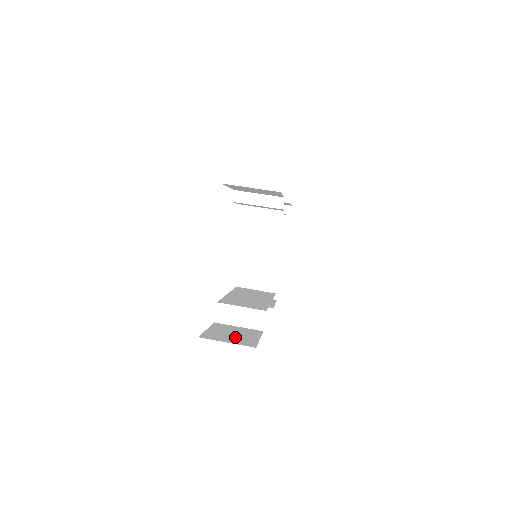
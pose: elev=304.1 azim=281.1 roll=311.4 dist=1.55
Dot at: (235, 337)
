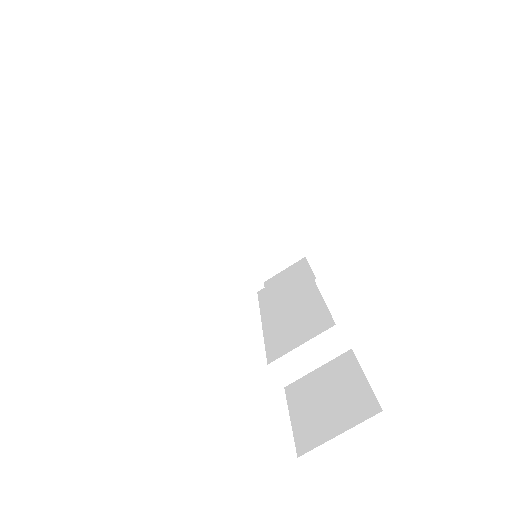
Dot at: (336, 406)
